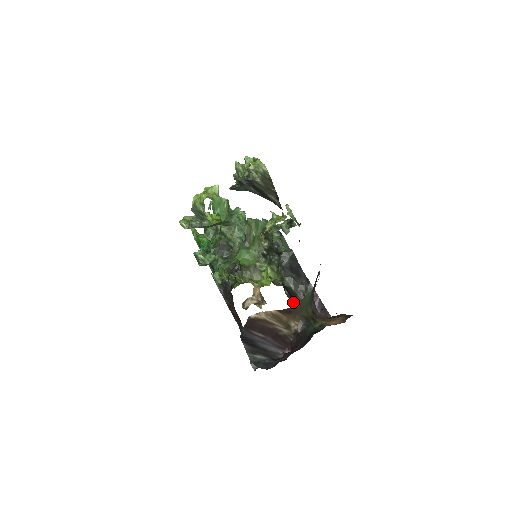
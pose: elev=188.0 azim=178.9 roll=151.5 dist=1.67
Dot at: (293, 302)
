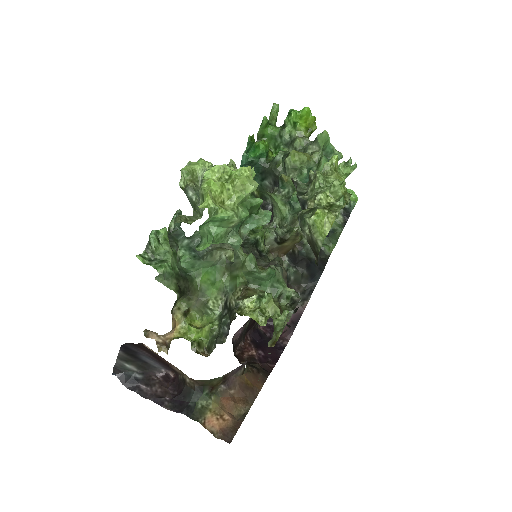
Dot at: occluded
